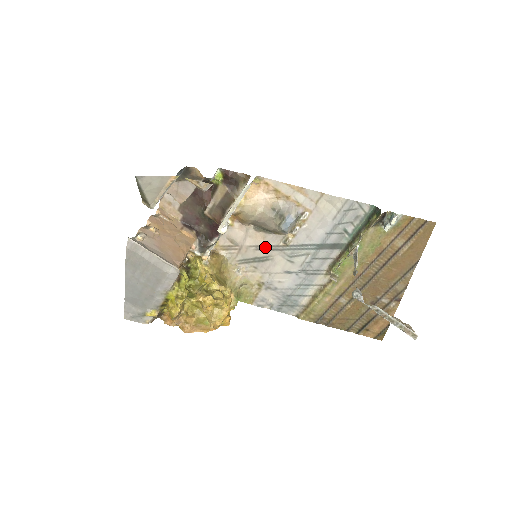
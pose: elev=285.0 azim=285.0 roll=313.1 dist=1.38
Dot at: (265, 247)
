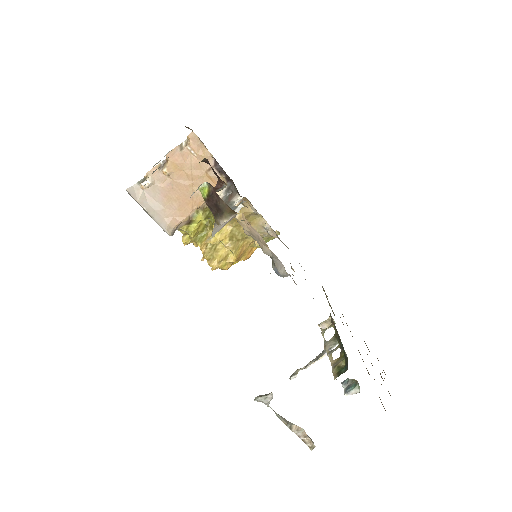
Dot at: occluded
